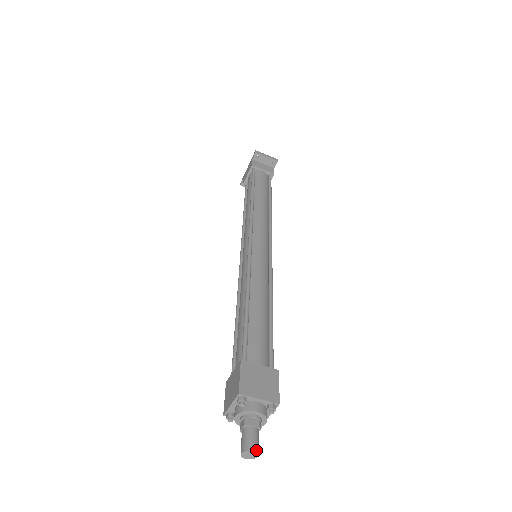
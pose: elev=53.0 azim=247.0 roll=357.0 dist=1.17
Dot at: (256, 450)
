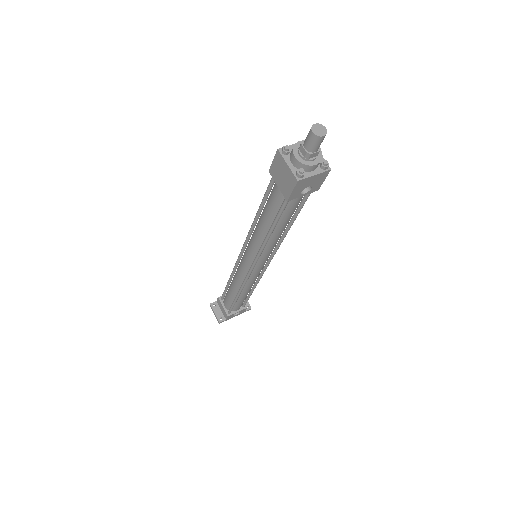
Dot at: (326, 132)
